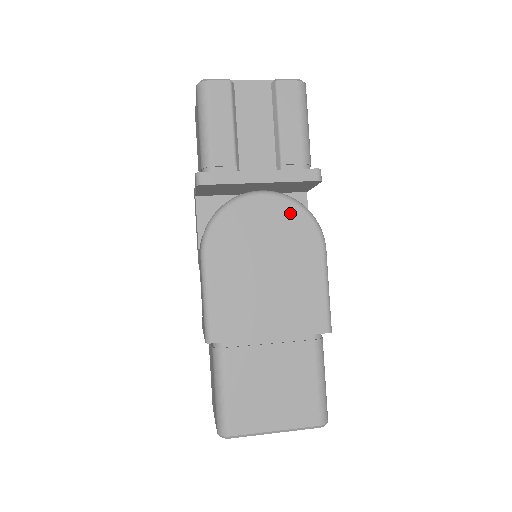
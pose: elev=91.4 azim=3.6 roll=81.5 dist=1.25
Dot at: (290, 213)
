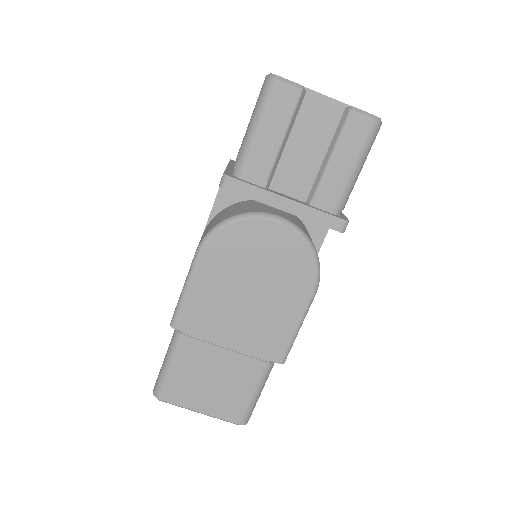
Dot at: (297, 250)
